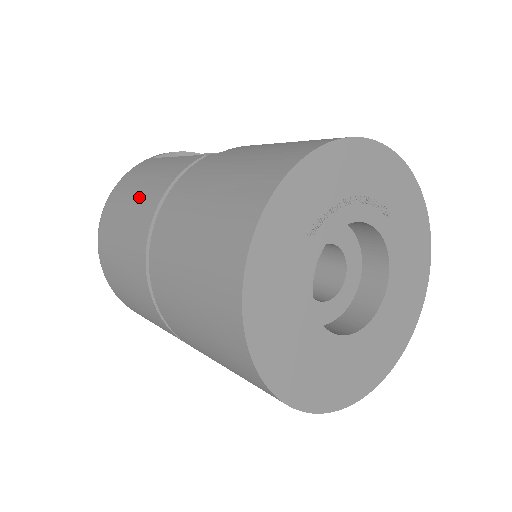
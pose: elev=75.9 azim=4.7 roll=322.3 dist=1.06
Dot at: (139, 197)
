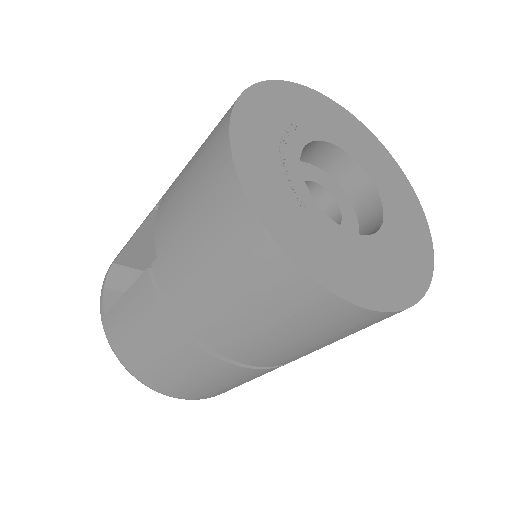
Dot at: (158, 347)
